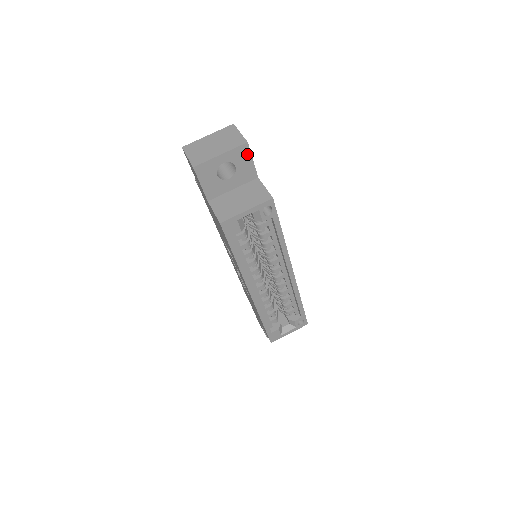
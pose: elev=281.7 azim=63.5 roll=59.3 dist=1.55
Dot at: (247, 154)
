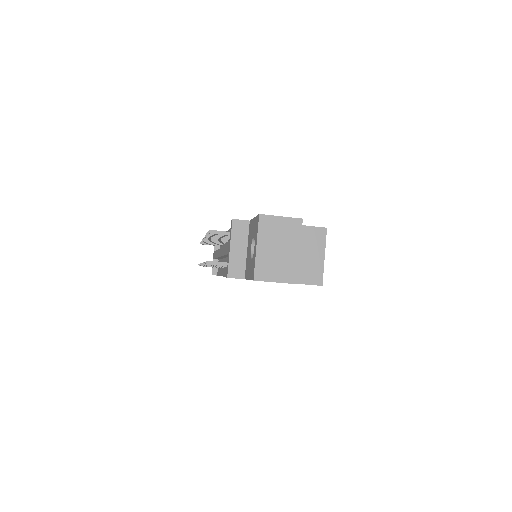
Dot at: occluded
